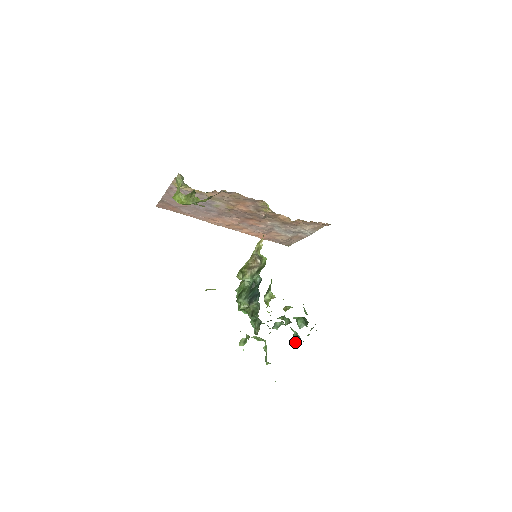
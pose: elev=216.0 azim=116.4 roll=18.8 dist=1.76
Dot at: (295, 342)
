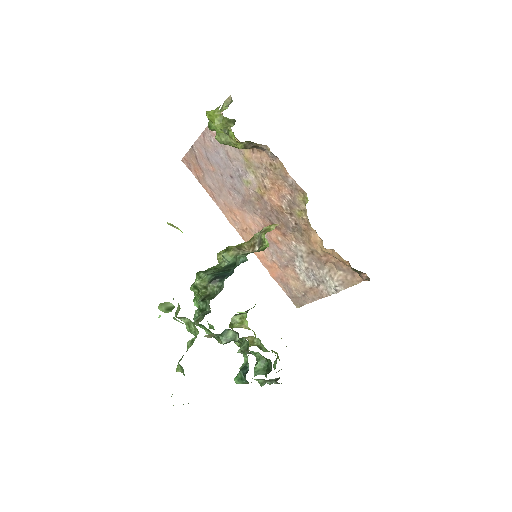
Dot at: (237, 377)
